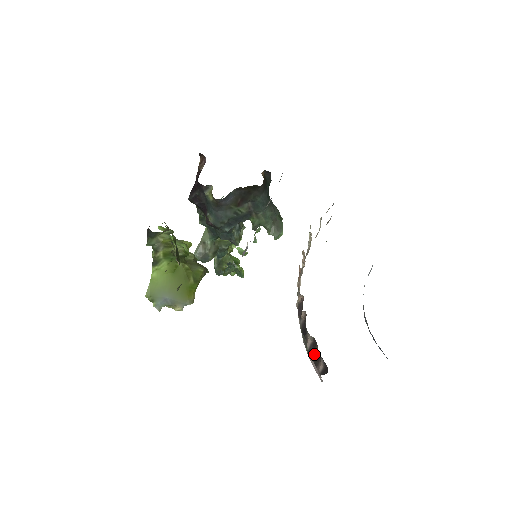
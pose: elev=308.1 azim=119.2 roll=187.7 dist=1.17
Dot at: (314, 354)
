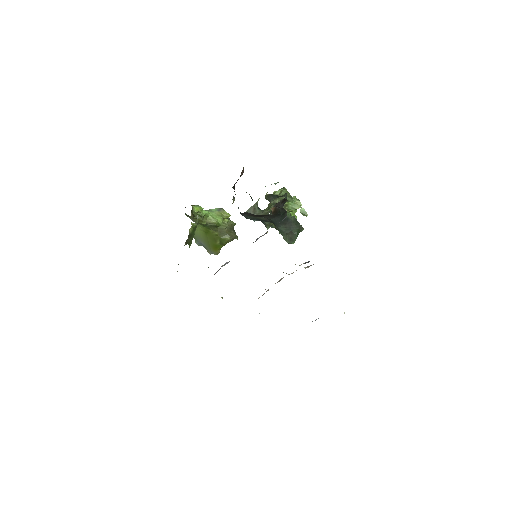
Dot at: occluded
